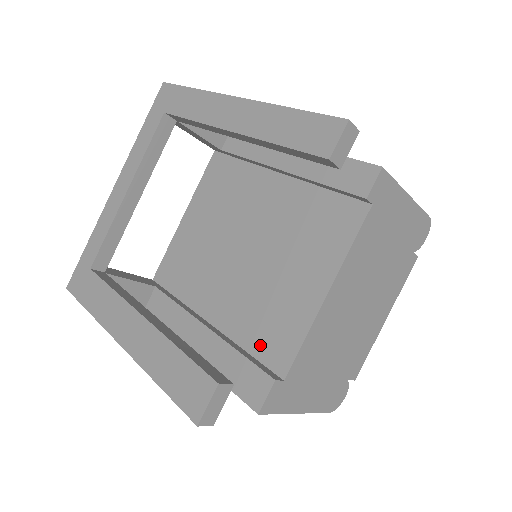
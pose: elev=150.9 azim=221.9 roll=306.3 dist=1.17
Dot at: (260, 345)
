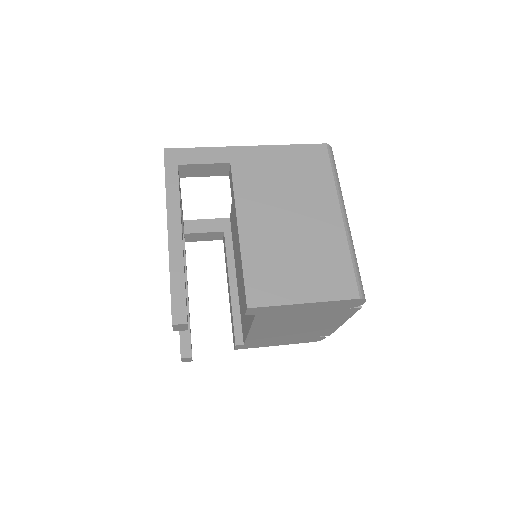
Dot at: occluded
